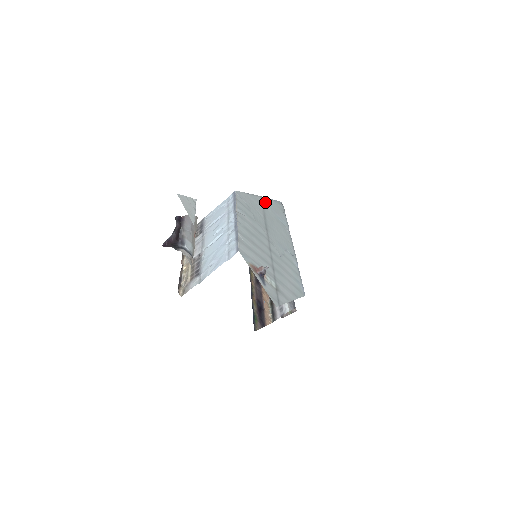
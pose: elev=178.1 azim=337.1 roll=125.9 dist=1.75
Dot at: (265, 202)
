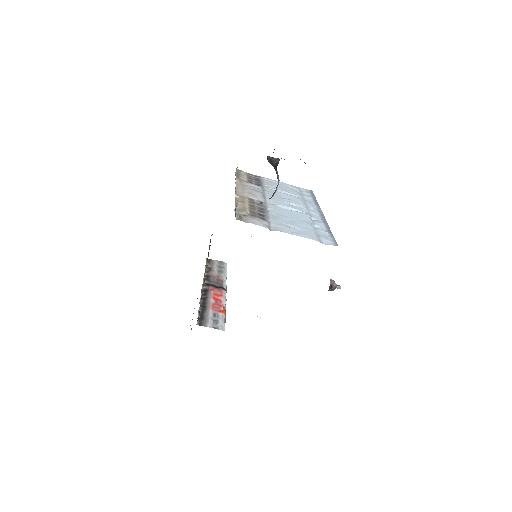
Dot at: occluded
